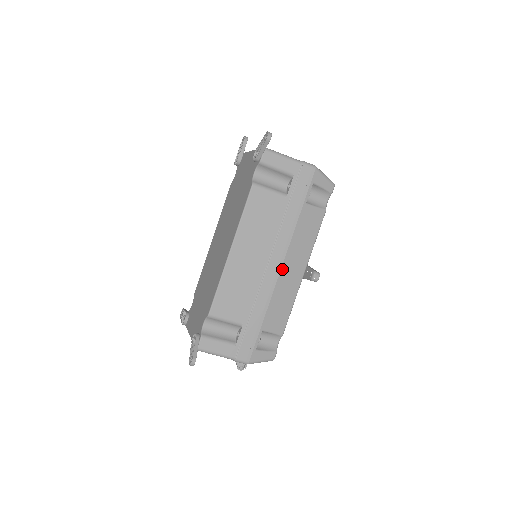
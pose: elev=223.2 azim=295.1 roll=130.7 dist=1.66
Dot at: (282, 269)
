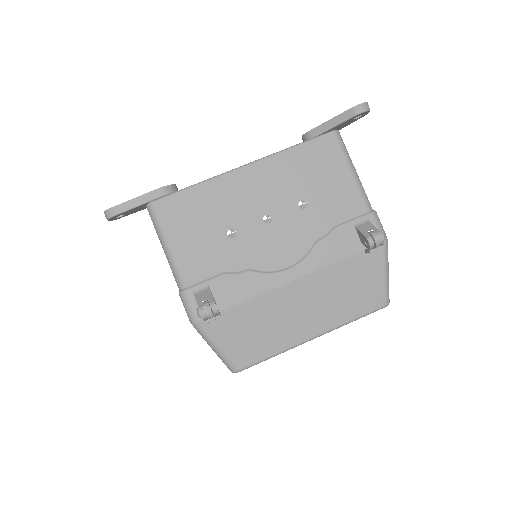
Dot at: occluded
